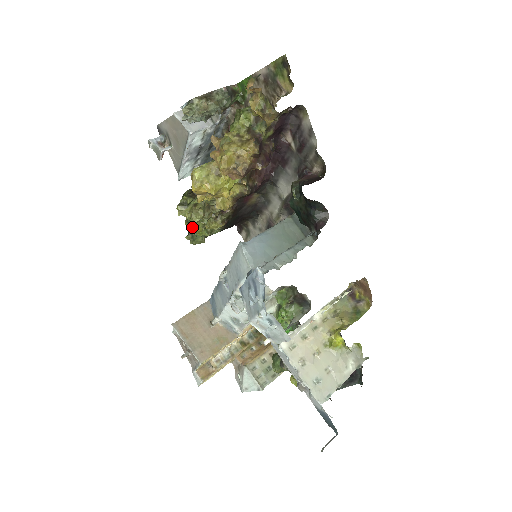
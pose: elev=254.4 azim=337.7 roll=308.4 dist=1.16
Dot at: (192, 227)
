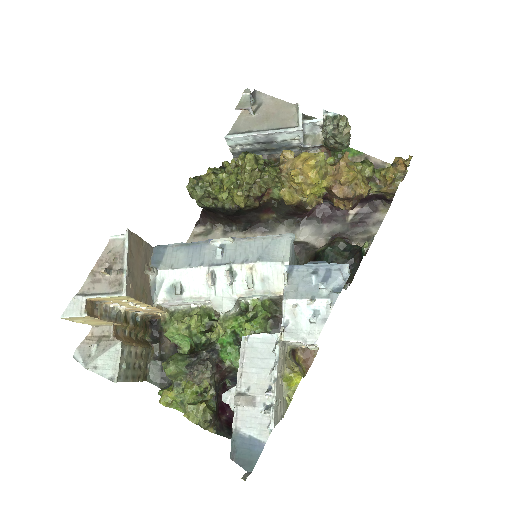
Dot at: (229, 179)
